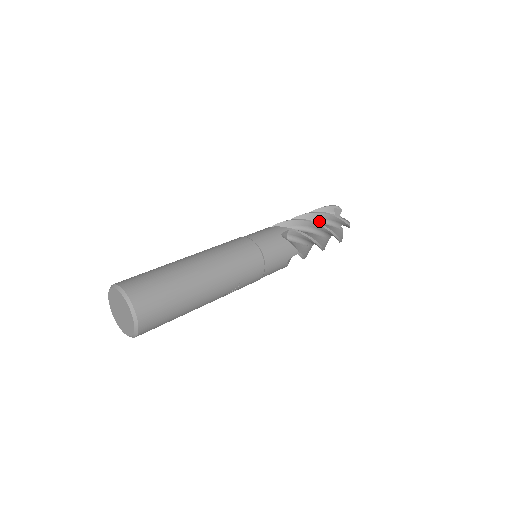
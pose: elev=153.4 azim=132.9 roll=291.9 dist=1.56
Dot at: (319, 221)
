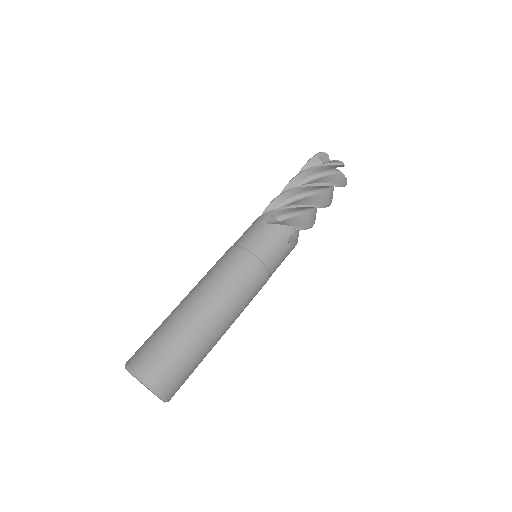
Dot at: (307, 181)
